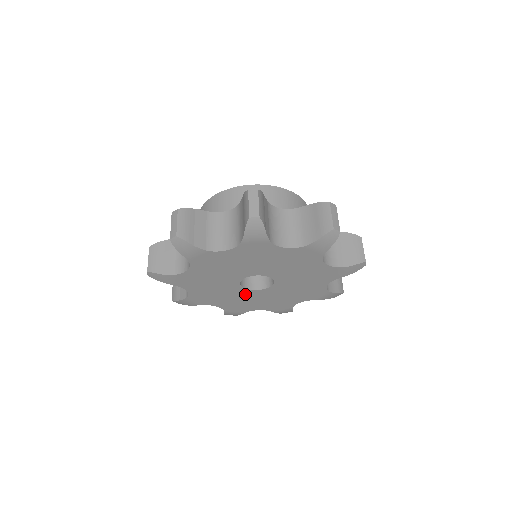
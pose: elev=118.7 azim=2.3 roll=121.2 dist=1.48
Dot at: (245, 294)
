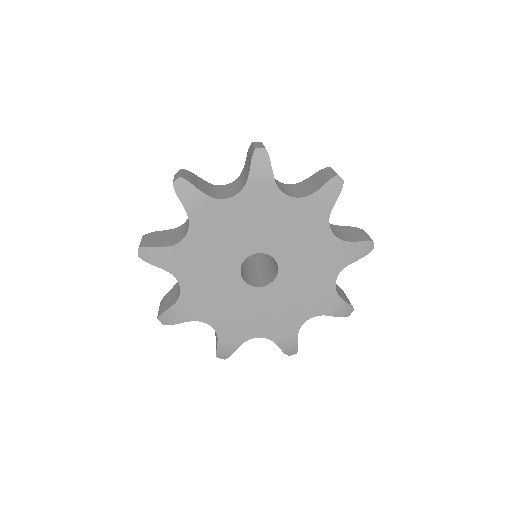
Dot at: (244, 297)
